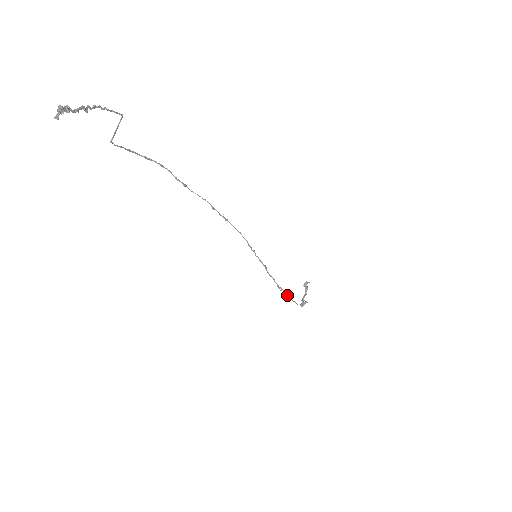
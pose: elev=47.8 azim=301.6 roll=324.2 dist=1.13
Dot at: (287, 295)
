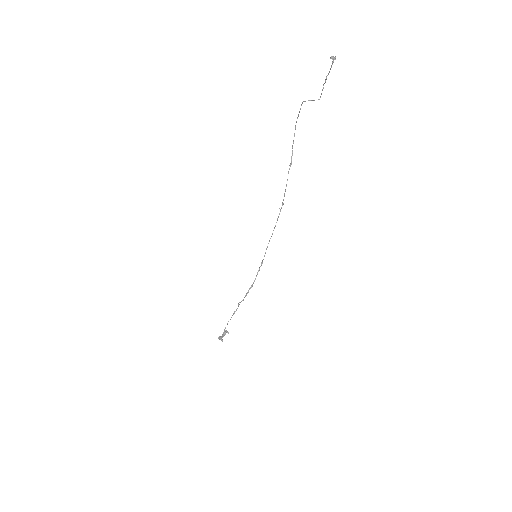
Dot at: (237, 308)
